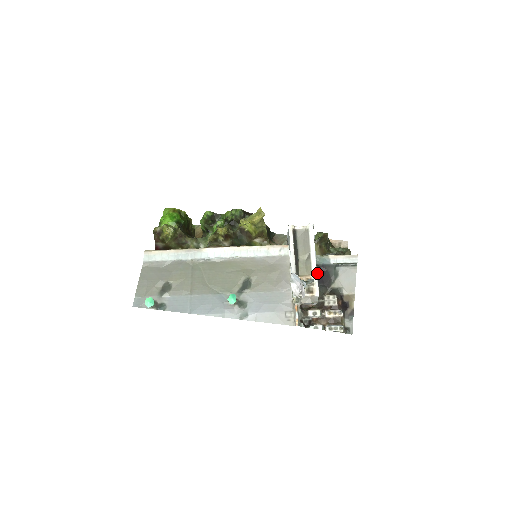
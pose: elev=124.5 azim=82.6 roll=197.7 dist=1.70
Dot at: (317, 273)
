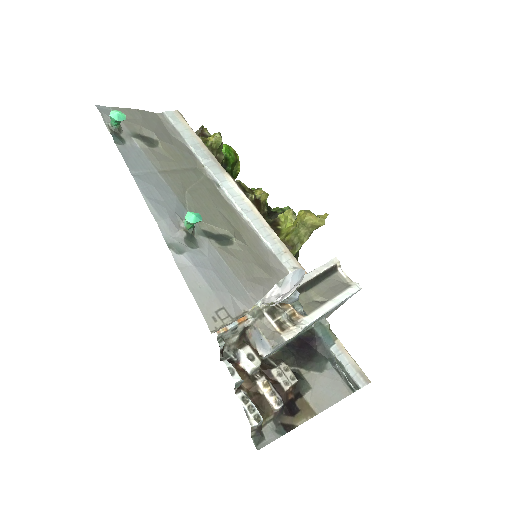
Dot at: (312, 323)
